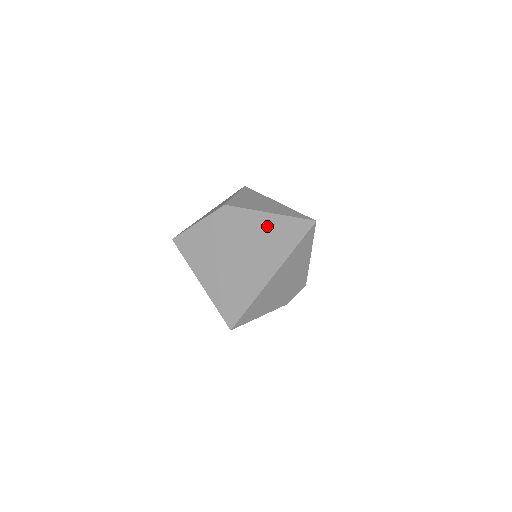
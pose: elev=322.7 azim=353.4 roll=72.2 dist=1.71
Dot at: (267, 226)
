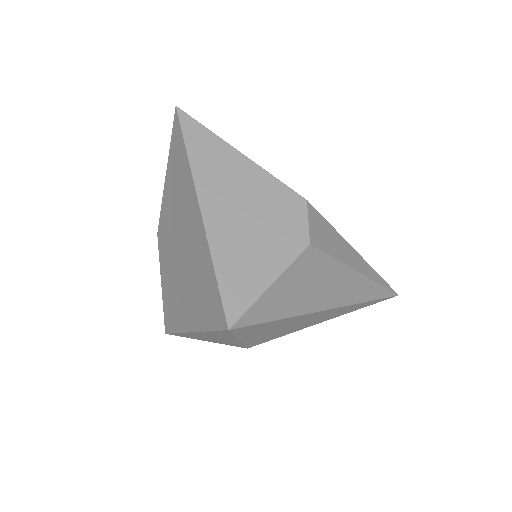
Dot at: (171, 184)
